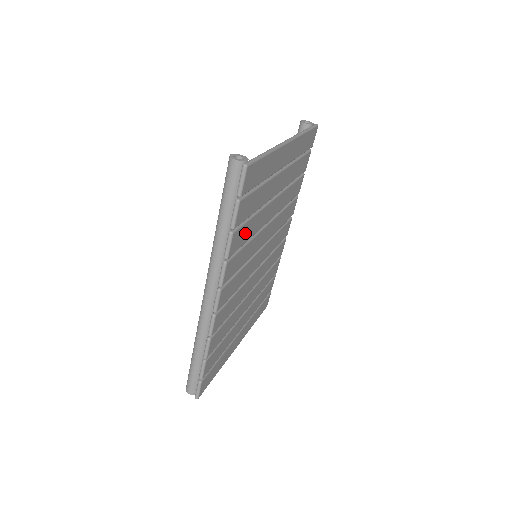
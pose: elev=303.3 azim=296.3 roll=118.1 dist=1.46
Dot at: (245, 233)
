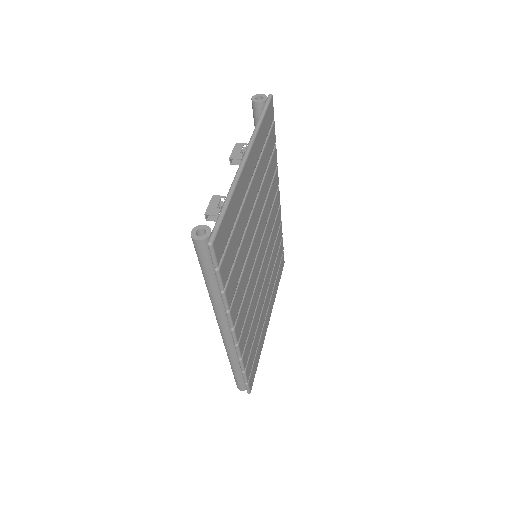
Dot at: (236, 272)
